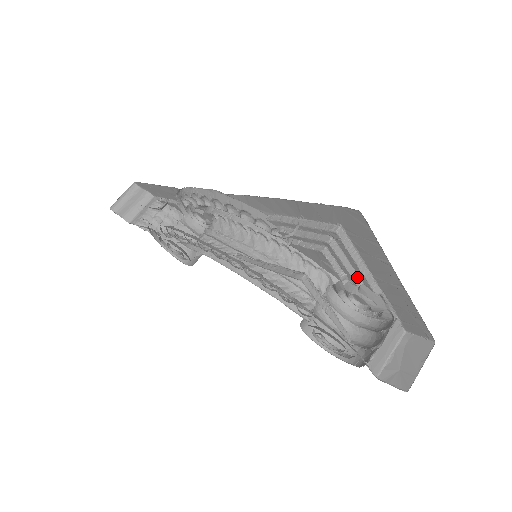
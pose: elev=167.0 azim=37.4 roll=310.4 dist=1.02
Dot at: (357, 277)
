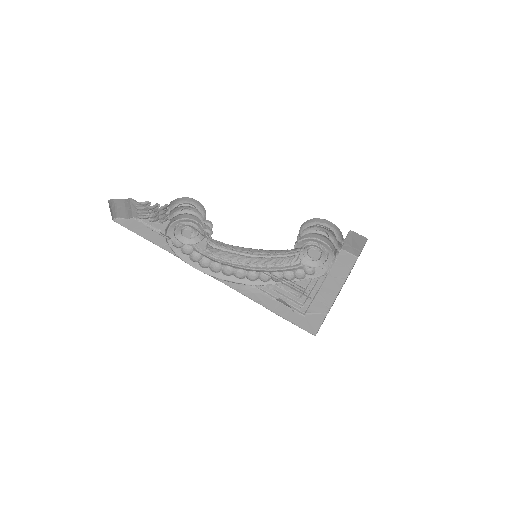
Dot at: occluded
